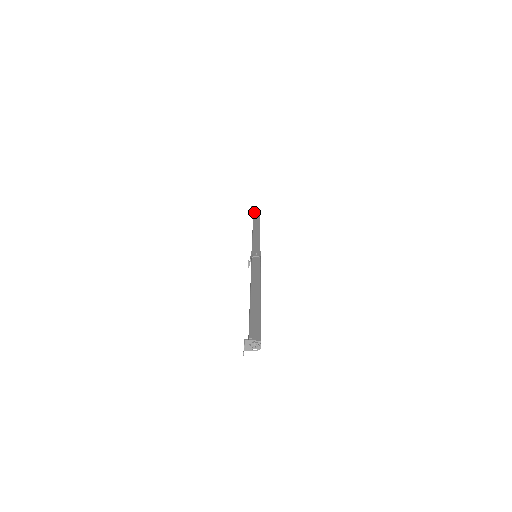
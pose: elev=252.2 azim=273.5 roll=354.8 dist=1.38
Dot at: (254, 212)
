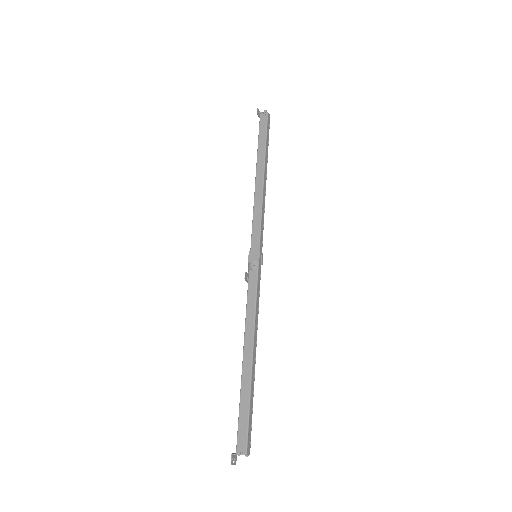
Dot at: (259, 127)
